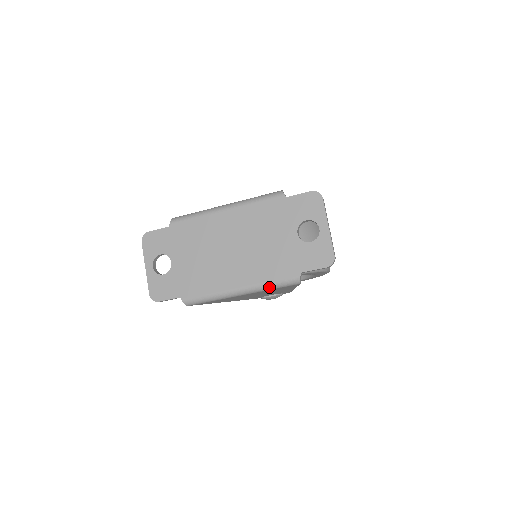
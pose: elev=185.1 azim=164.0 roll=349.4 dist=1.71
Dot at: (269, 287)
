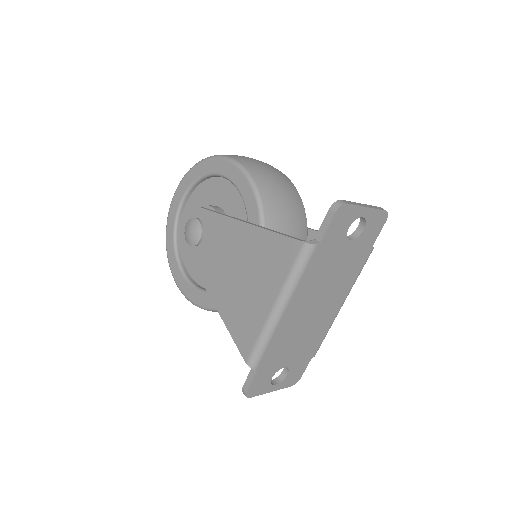
Dot at: (357, 277)
